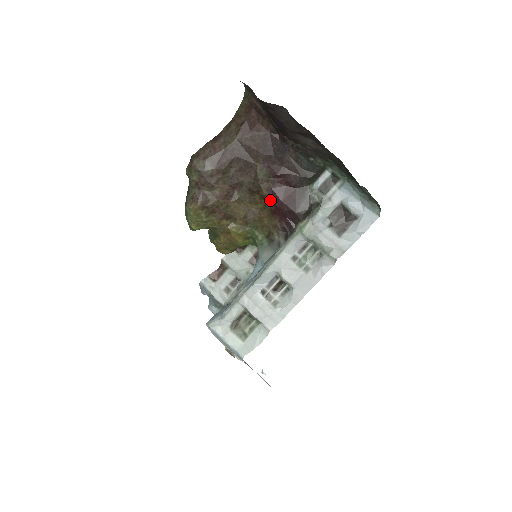
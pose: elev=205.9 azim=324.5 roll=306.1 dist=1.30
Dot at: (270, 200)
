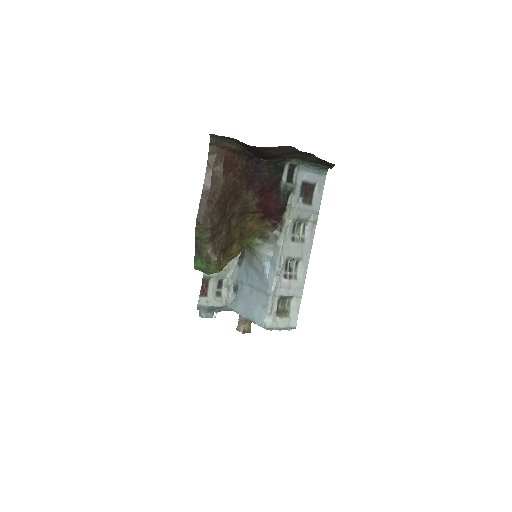
Dot at: (259, 211)
